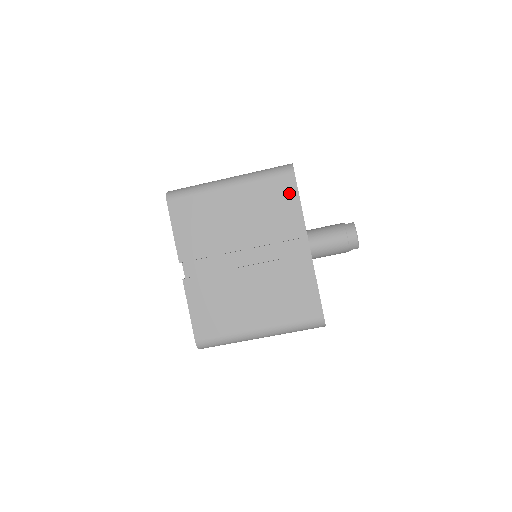
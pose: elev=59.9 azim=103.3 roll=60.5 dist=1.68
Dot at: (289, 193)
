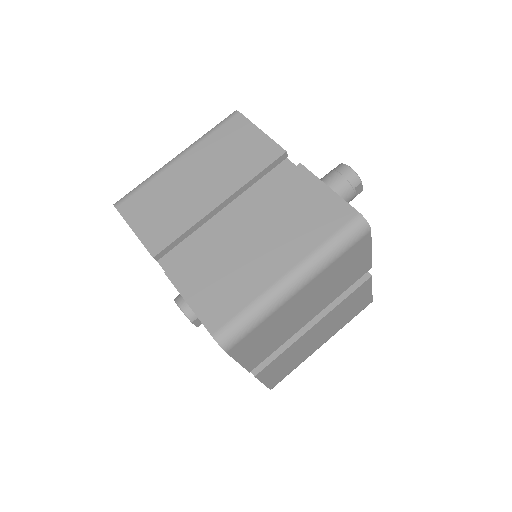
Dot at: (244, 129)
